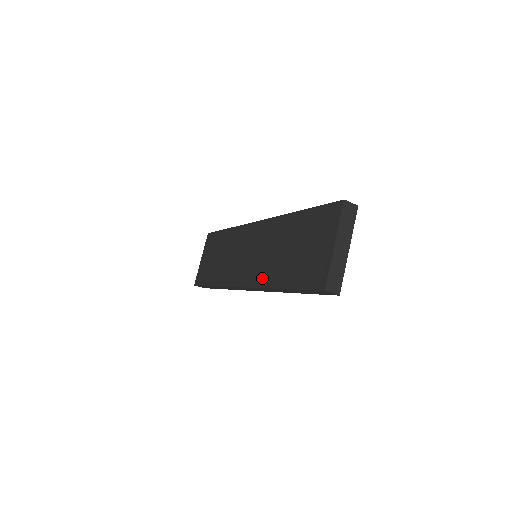
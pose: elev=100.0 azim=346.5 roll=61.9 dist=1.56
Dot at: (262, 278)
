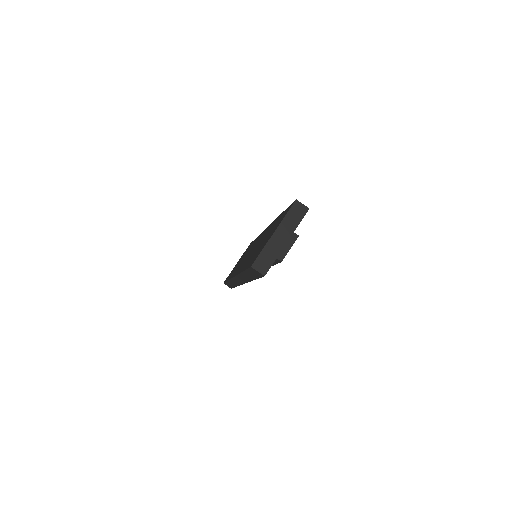
Dot at: (242, 267)
